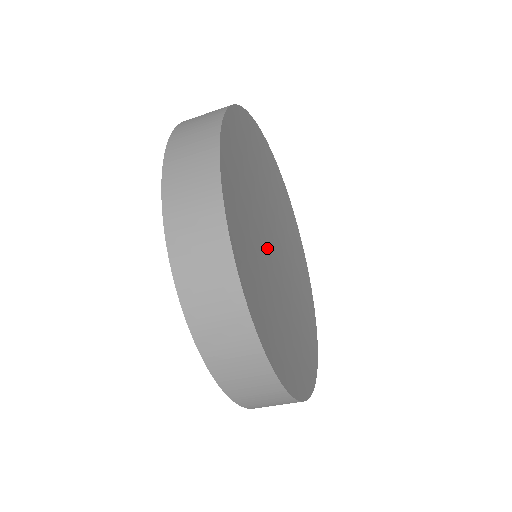
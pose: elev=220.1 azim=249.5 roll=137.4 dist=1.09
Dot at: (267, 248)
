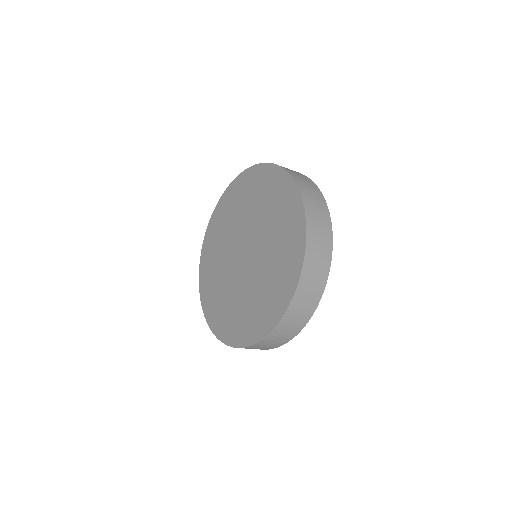
Dot at: occluded
